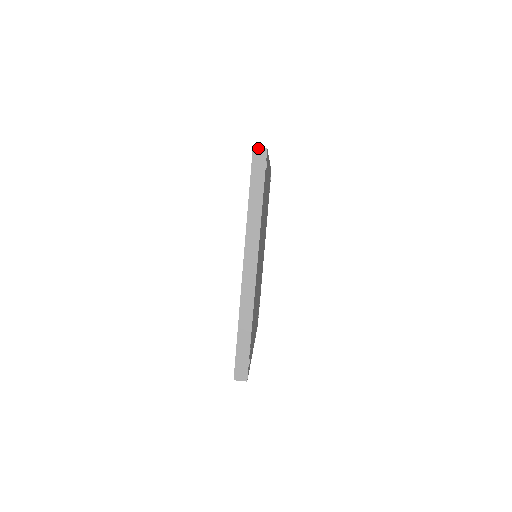
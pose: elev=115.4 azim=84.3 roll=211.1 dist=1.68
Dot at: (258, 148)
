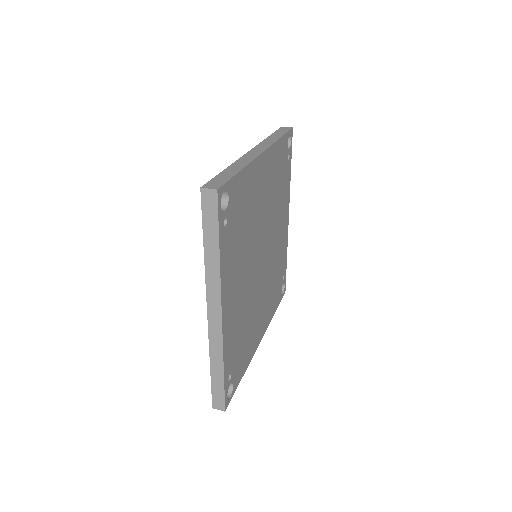
Dot at: (206, 189)
